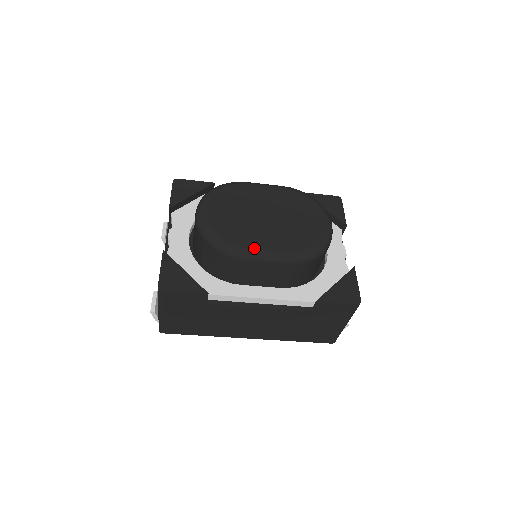
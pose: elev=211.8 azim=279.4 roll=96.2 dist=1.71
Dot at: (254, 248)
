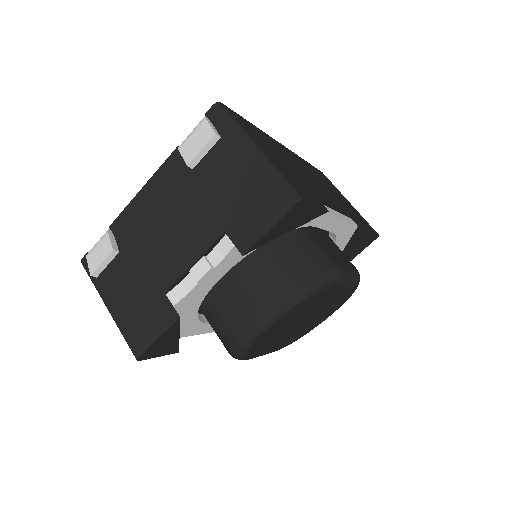
Dot at: (258, 356)
